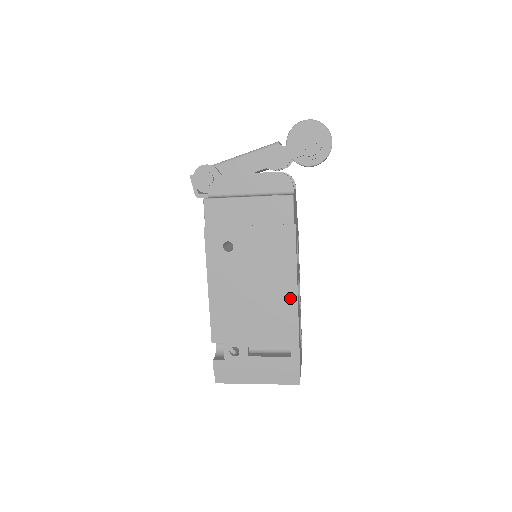
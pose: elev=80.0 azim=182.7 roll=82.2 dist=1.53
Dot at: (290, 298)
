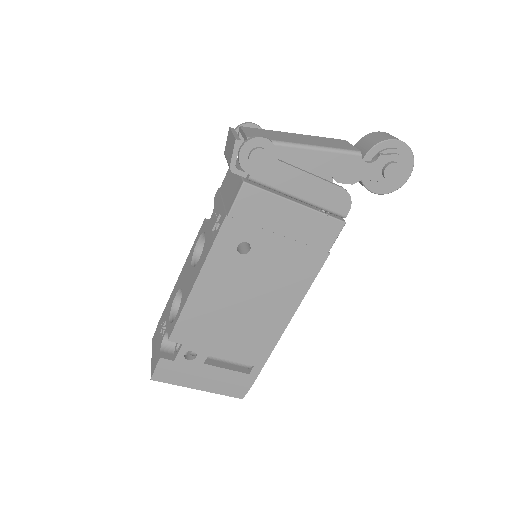
Dot at: (281, 322)
